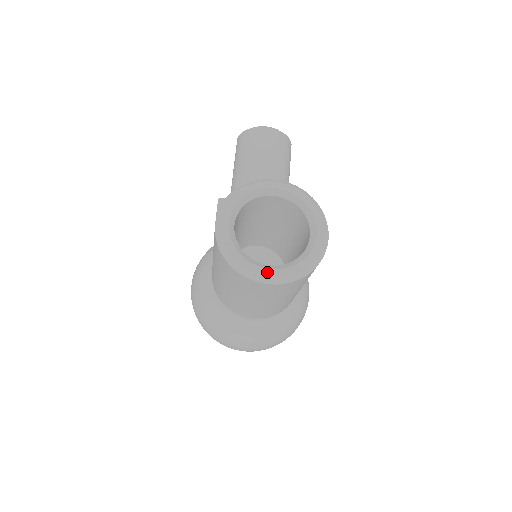
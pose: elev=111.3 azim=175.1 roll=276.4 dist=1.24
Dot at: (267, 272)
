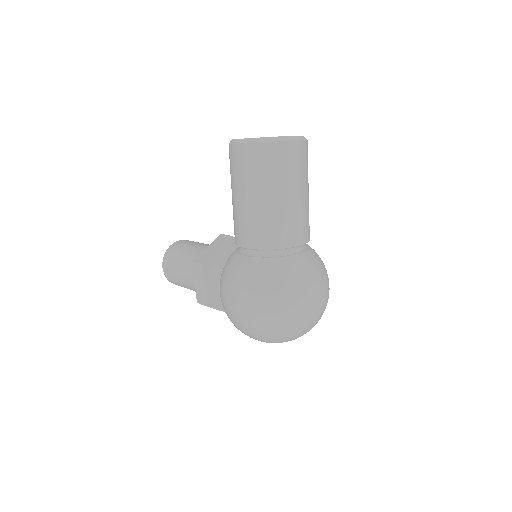
Dot at: (290, 136)
